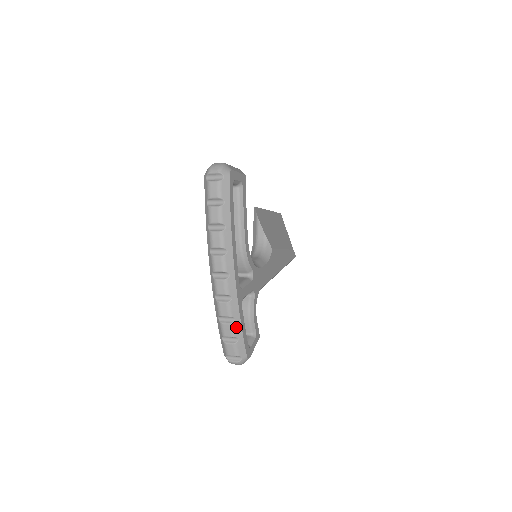
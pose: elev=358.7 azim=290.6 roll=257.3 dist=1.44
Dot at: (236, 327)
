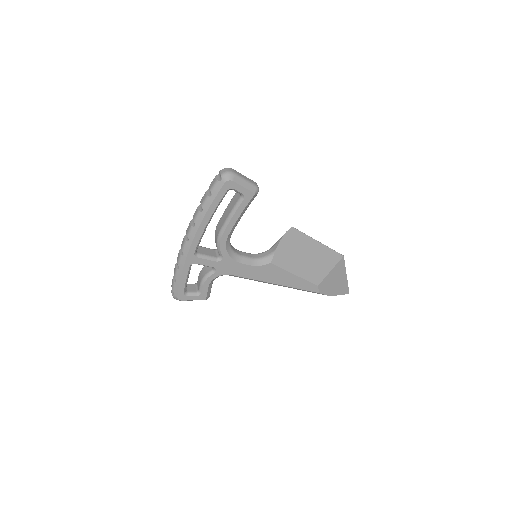
Dot at: (178, 274)
